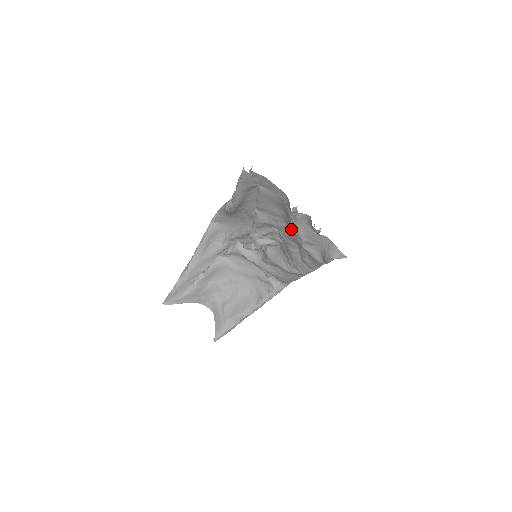
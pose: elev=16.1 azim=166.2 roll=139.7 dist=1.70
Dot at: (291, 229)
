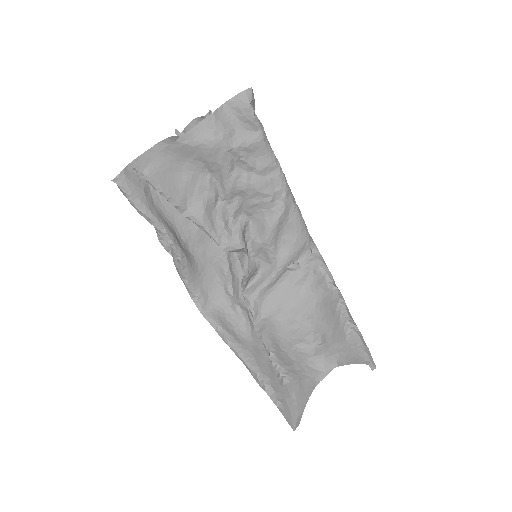
Dot at: (208, 157)
